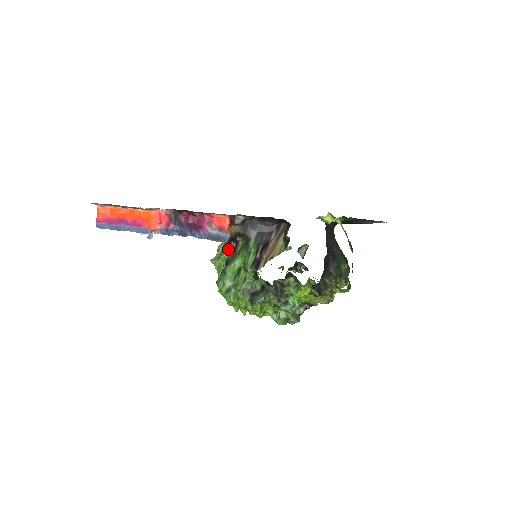
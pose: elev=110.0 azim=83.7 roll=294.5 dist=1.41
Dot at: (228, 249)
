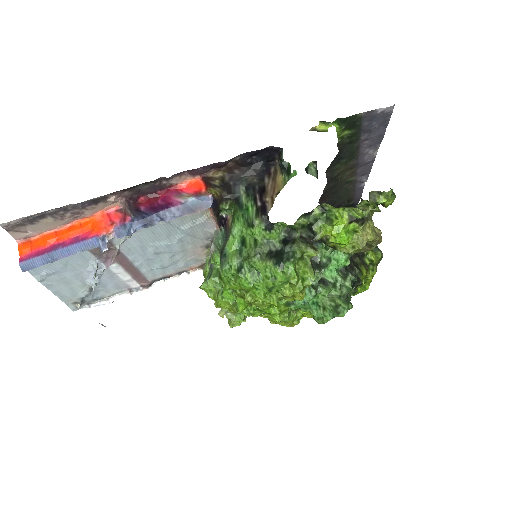
Dot at: (216, 240)
